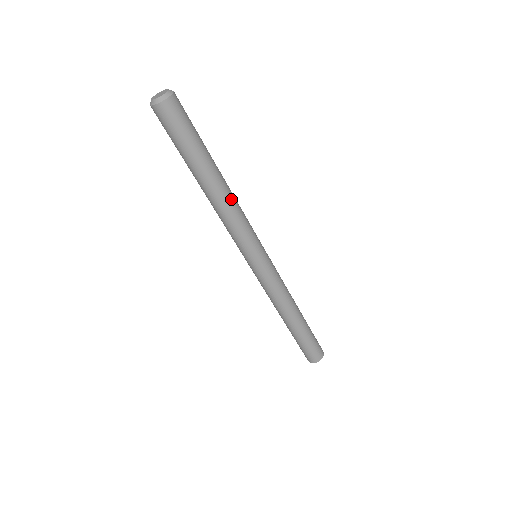
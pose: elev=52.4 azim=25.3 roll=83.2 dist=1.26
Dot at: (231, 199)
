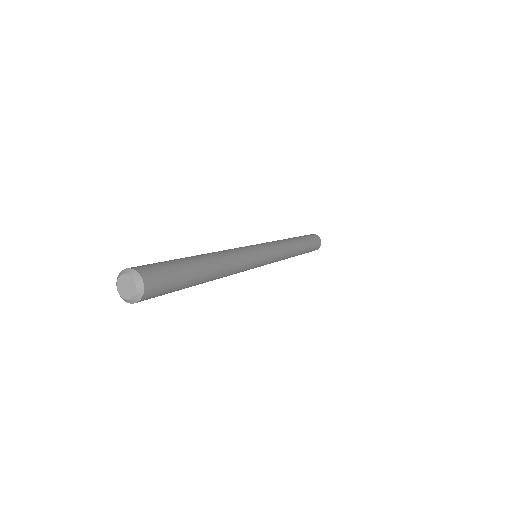
Dot at: (228, 262)
